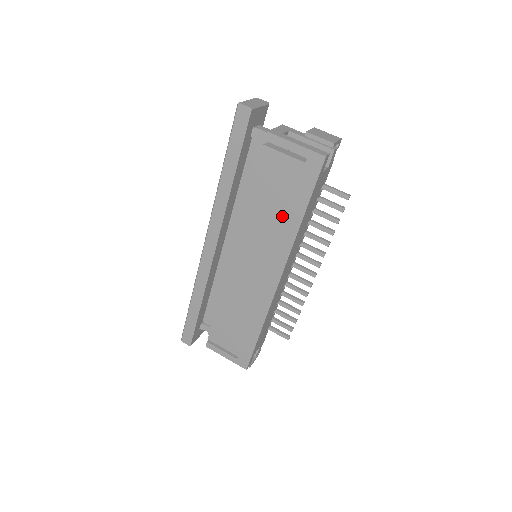
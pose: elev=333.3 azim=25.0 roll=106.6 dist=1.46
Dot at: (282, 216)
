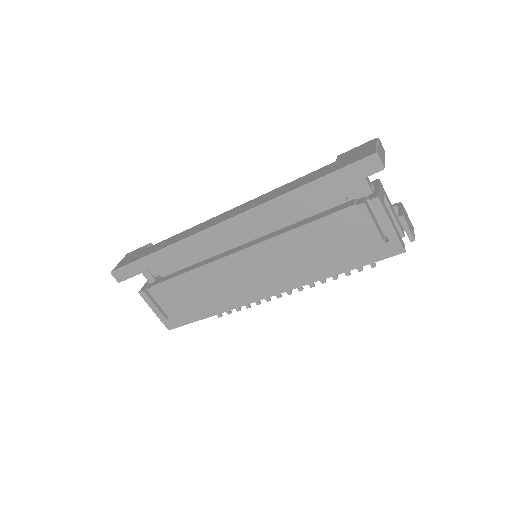
Dot at: (322, 260)
